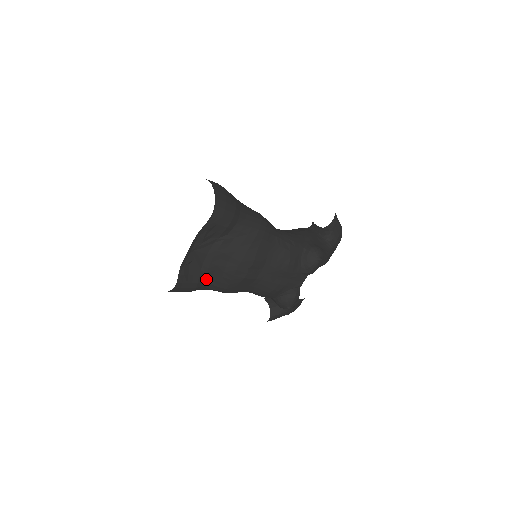
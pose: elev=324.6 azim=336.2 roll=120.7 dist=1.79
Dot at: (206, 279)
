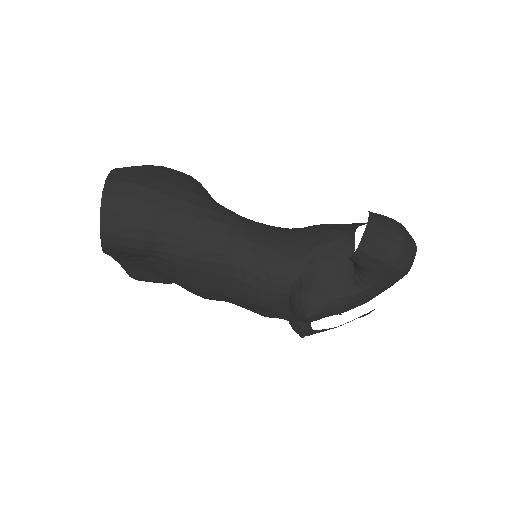
Dot at: occluded
